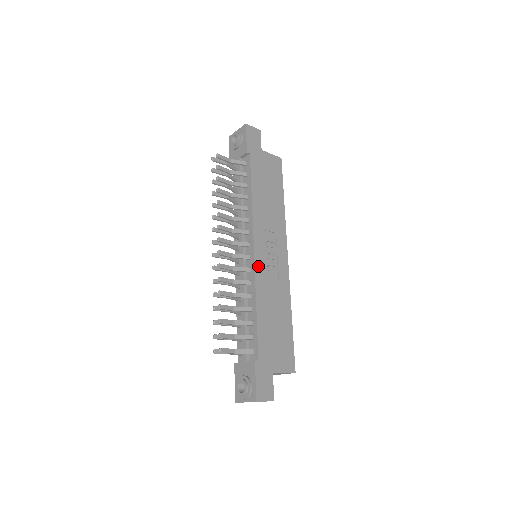
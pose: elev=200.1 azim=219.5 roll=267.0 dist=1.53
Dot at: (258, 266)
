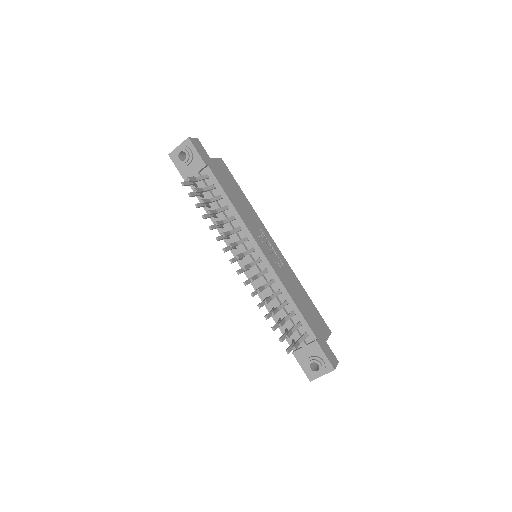
Dot at: (272, 264)
